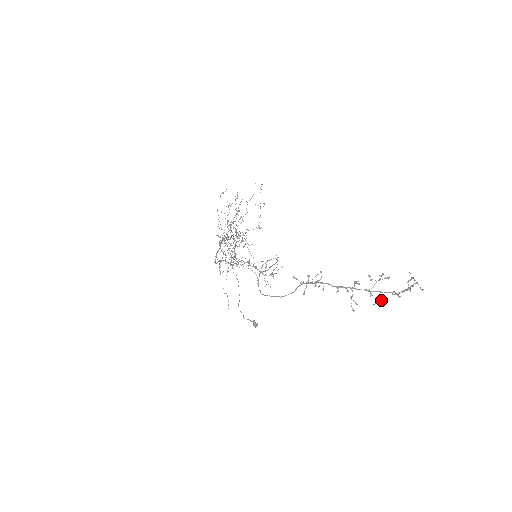
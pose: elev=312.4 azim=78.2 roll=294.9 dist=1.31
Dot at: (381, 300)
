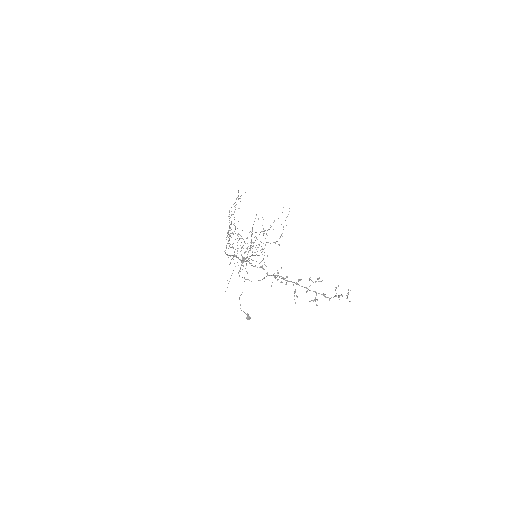
Dot at: (315, 299)
